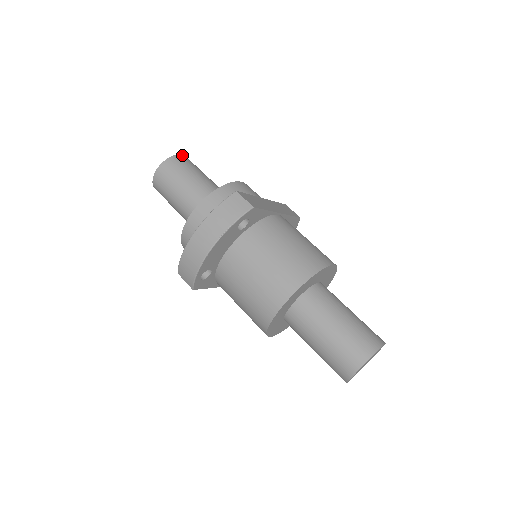
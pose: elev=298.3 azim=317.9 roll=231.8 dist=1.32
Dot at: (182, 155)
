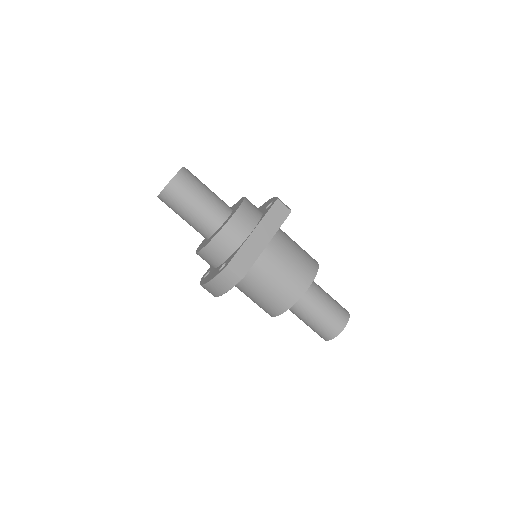
Dot at: (175, 177)
